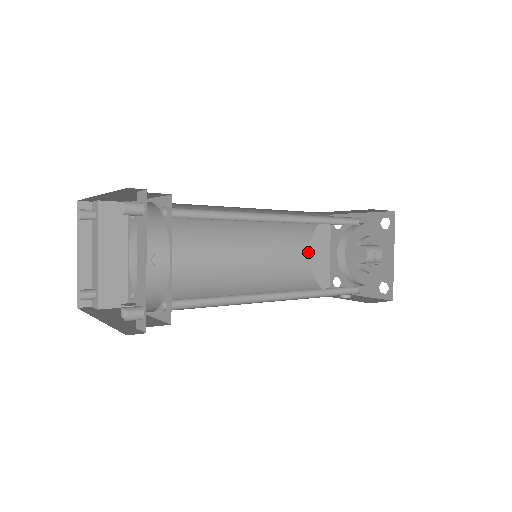
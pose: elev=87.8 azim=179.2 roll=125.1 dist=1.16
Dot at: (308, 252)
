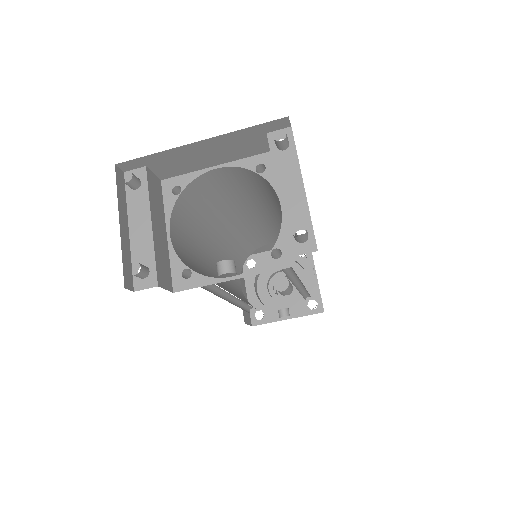
Dot at: (240, 284)
